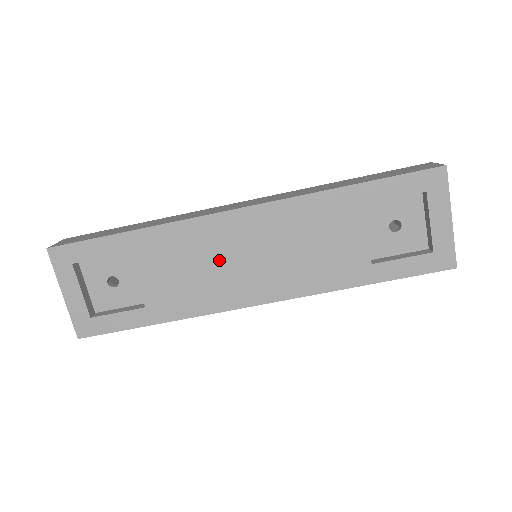
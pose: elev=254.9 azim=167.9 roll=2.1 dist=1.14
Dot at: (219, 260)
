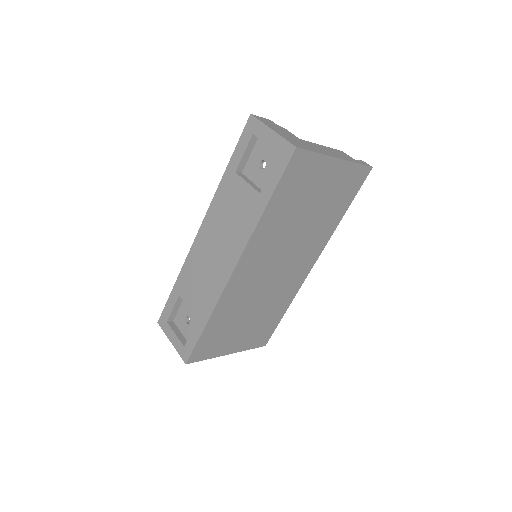
Dot at: (207, 263)
